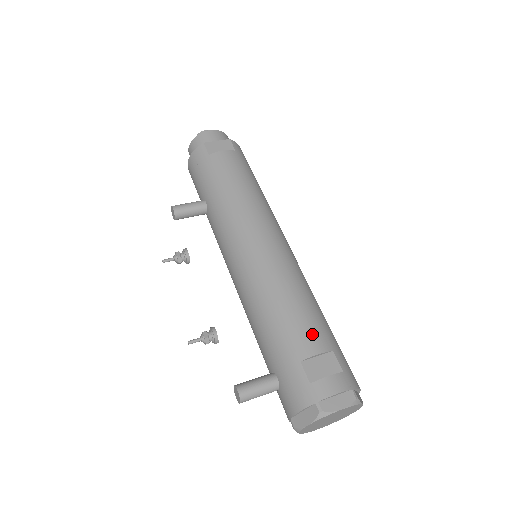
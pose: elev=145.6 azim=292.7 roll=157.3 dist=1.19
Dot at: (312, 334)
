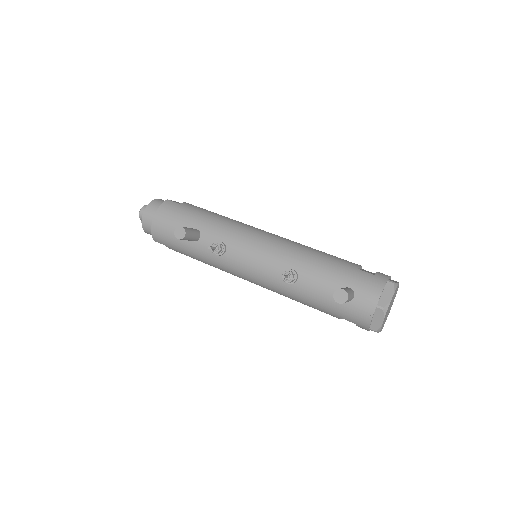
Dot at: occluded
